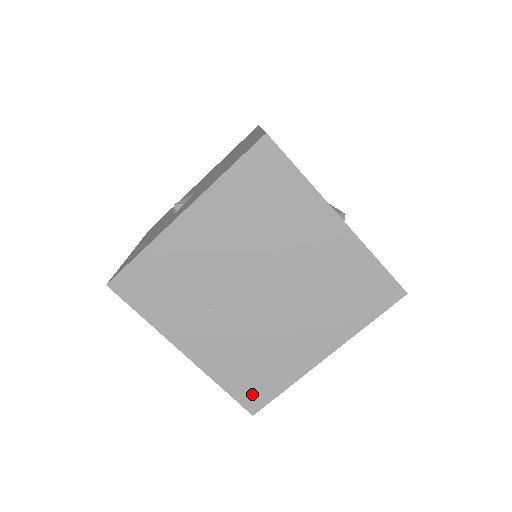
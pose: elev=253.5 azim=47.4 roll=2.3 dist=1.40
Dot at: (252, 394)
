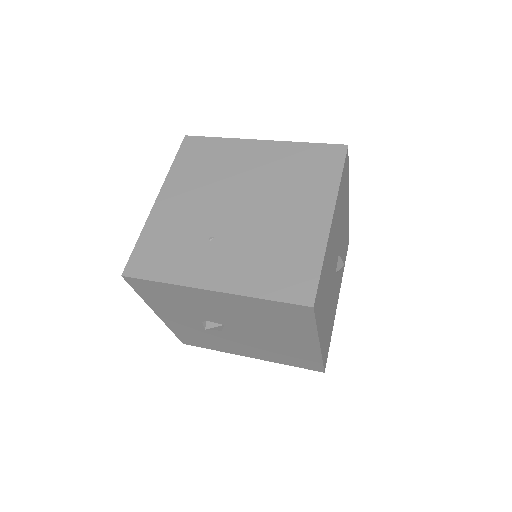
Dot at: (296, 287)
